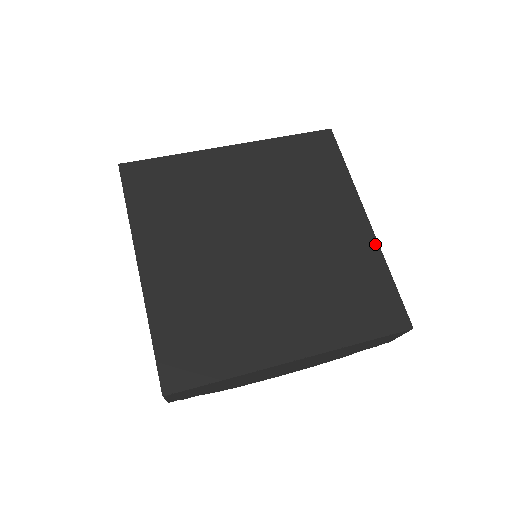
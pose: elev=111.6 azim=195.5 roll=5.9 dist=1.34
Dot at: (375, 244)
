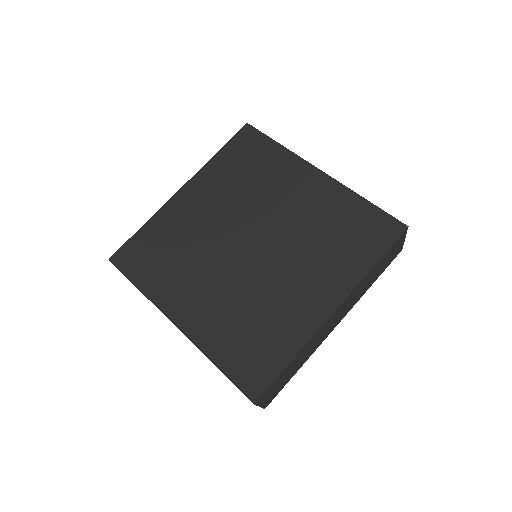
Dot at: (313, 330)
